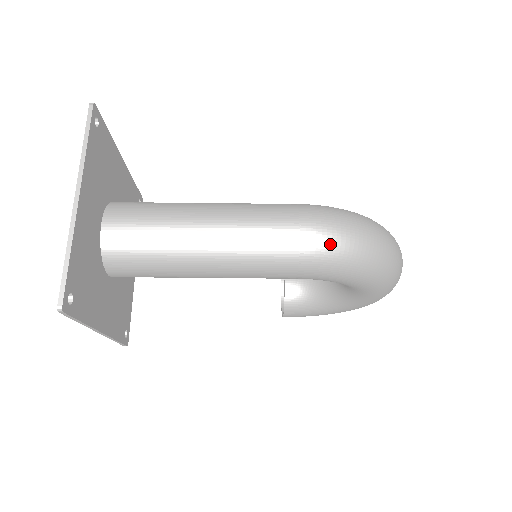
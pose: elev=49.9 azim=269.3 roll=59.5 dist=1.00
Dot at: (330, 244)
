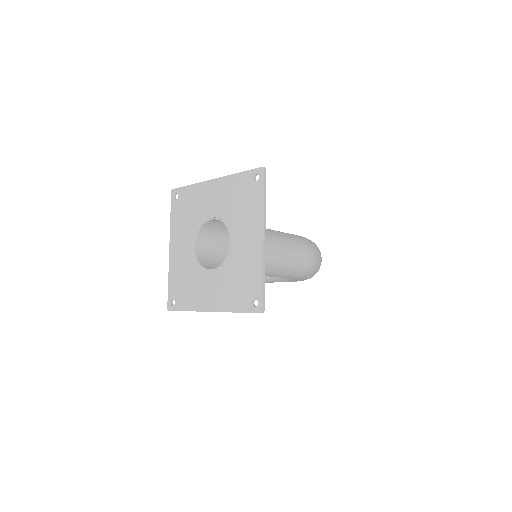
Dot at: (316, 265)
